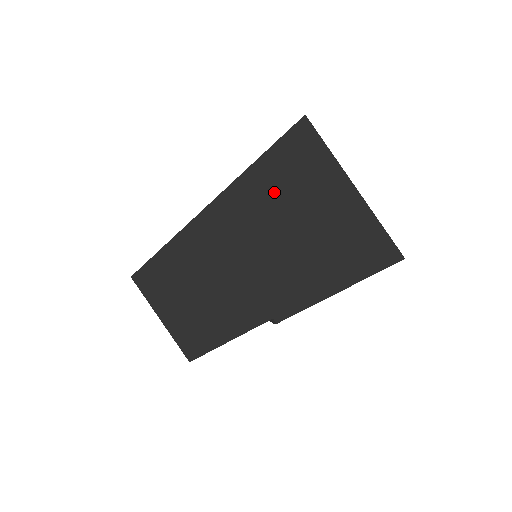
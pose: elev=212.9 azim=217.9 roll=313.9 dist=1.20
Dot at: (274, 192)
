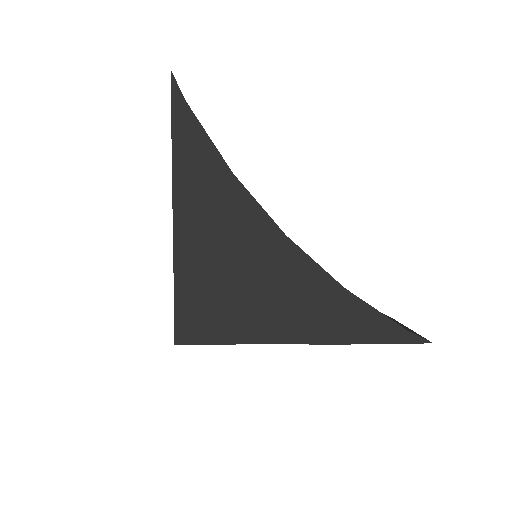
Dot at: occluded
